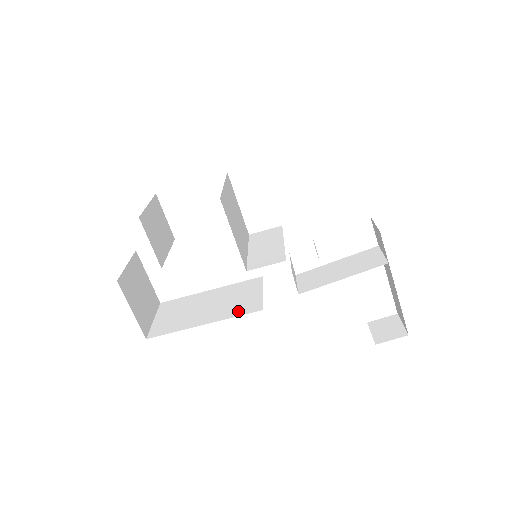
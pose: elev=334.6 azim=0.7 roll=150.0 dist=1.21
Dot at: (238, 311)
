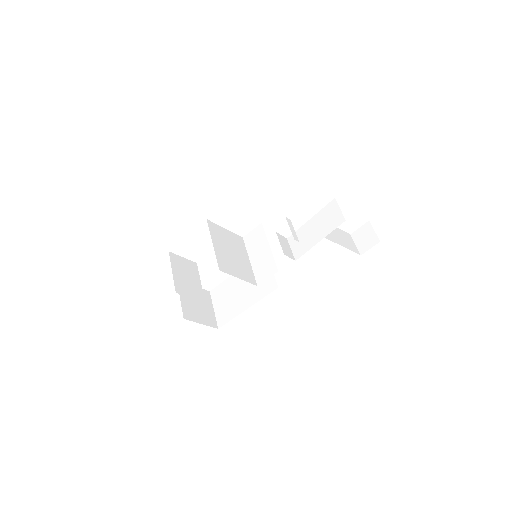
Dot at: (263, 292)
